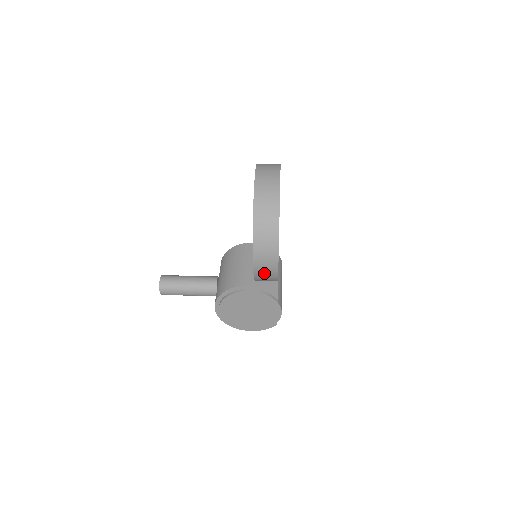
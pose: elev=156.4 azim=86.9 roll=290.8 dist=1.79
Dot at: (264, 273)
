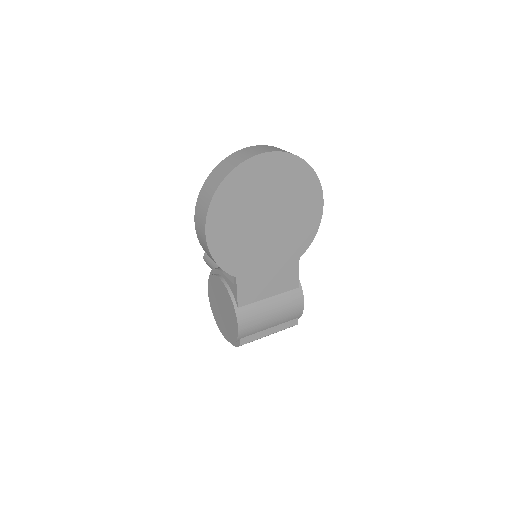
Dot at: (203, 244)
